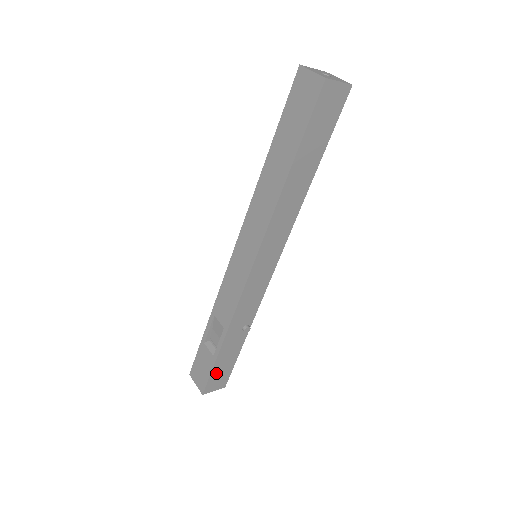
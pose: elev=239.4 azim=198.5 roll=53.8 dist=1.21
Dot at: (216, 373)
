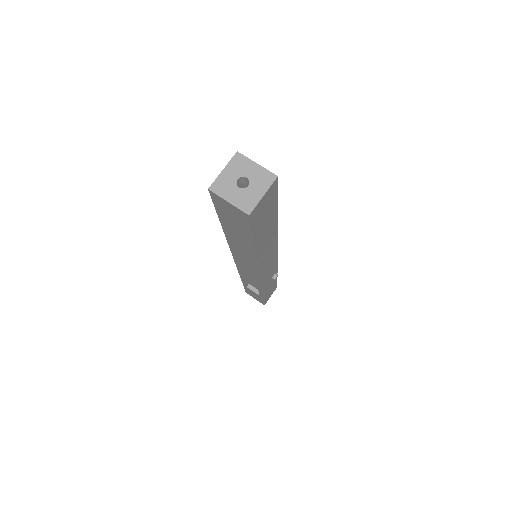
Dot at: (267, 296)
